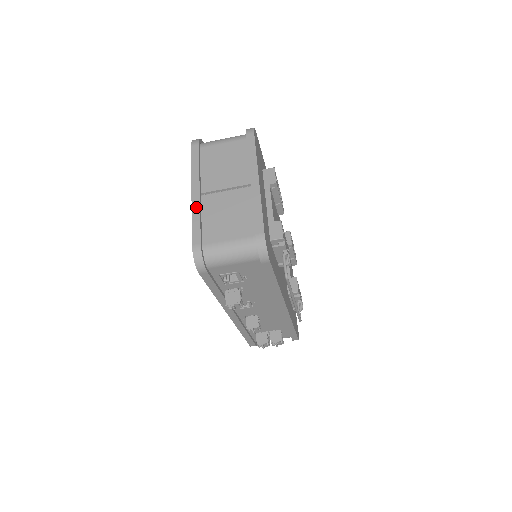
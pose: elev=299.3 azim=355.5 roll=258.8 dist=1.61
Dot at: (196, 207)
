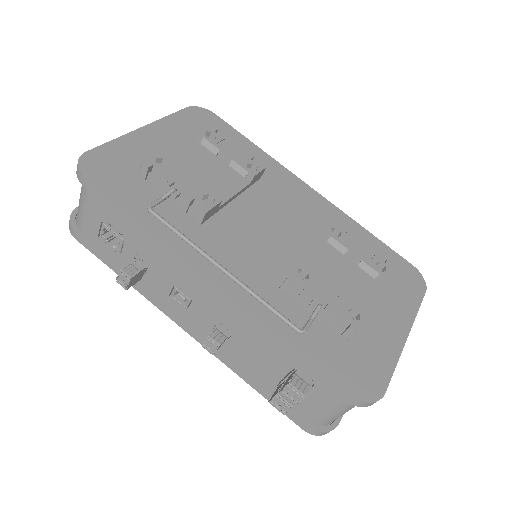
Dot at: occluded
